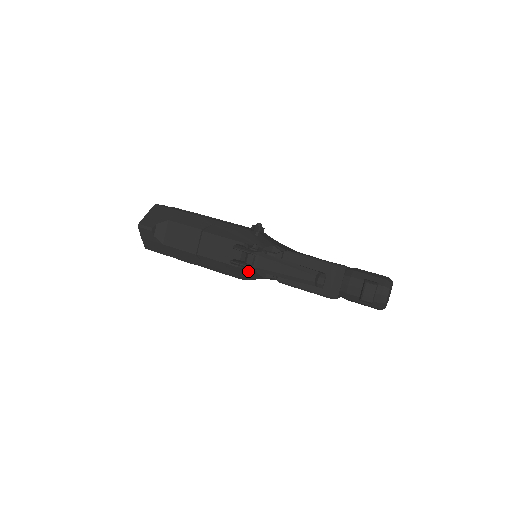
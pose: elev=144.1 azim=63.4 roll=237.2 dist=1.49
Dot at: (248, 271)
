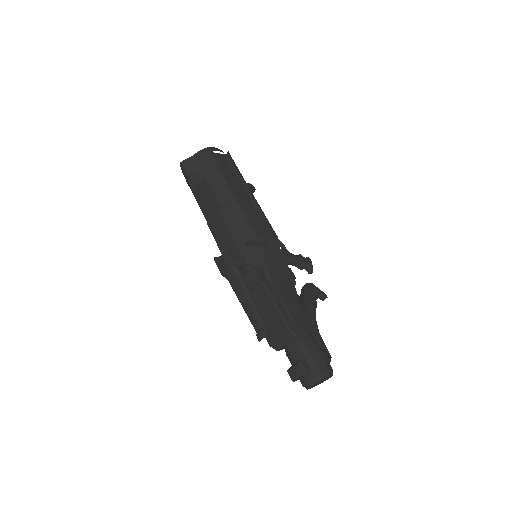
Dot at: occluded
